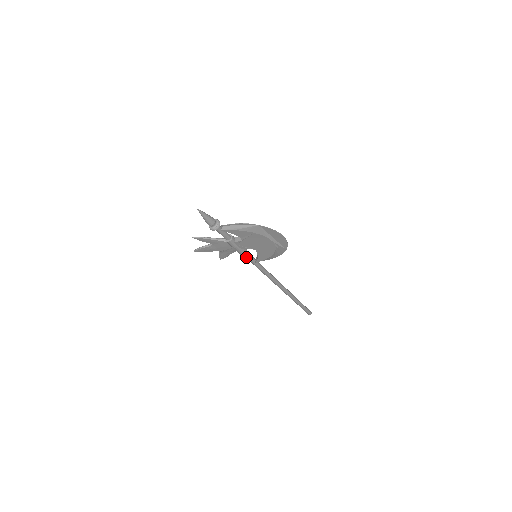
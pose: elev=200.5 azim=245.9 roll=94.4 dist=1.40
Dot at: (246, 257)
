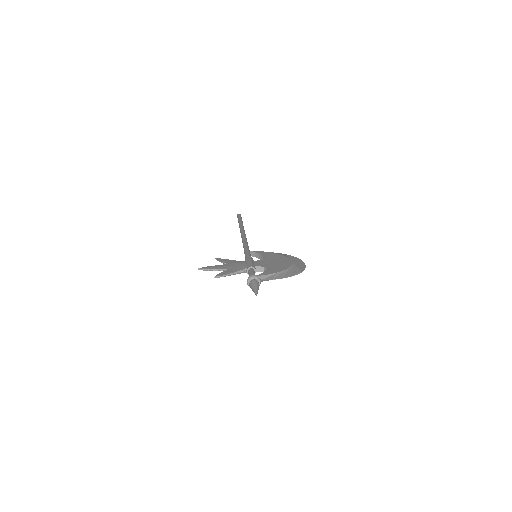
Dot at: occluded
